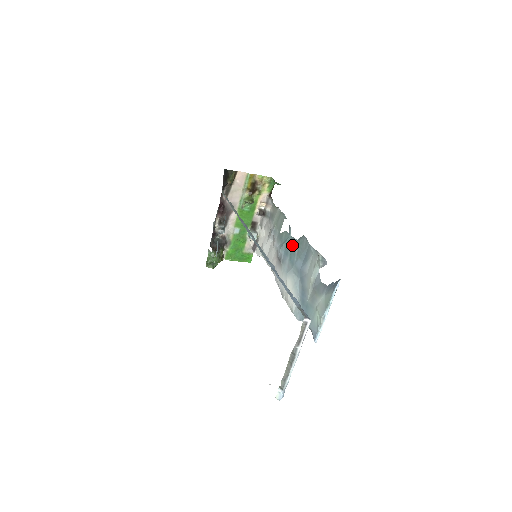
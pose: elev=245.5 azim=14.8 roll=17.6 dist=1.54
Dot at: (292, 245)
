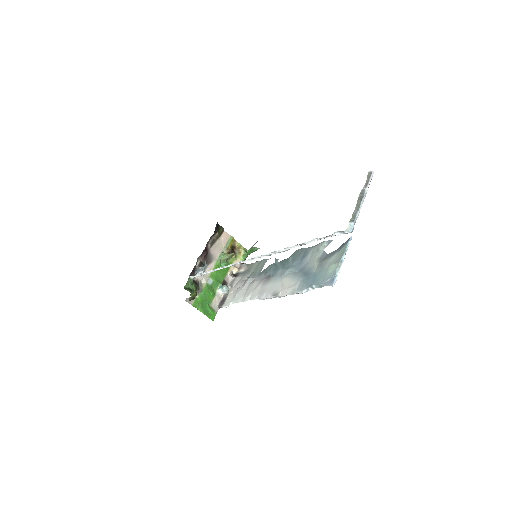
Dot at: (283, 262)
